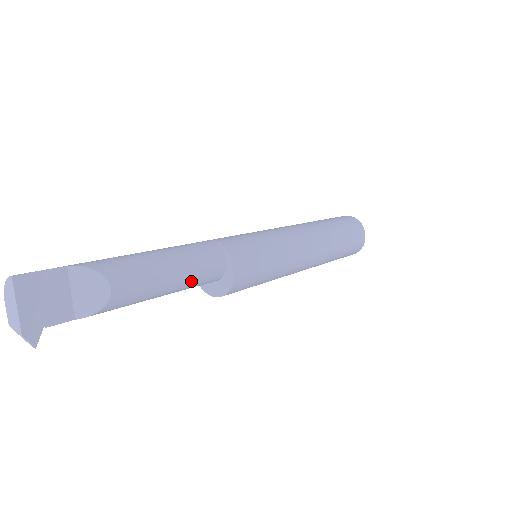
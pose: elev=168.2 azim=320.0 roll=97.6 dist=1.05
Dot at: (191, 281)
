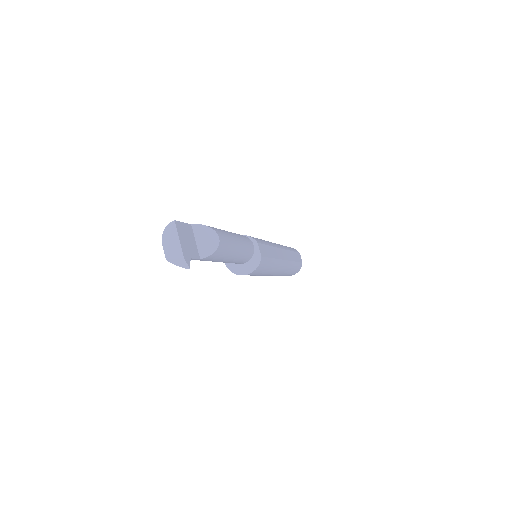
Dot at: (243, 252)
